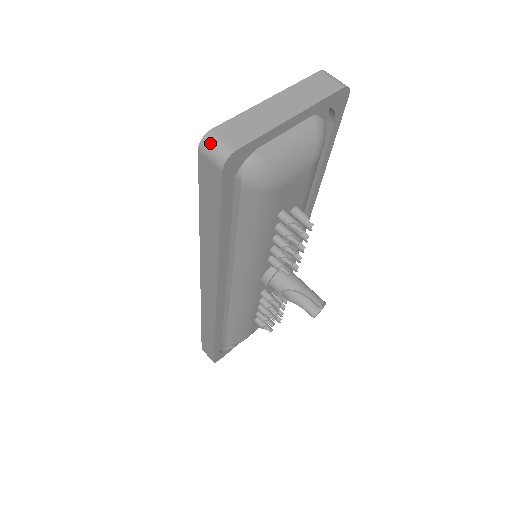
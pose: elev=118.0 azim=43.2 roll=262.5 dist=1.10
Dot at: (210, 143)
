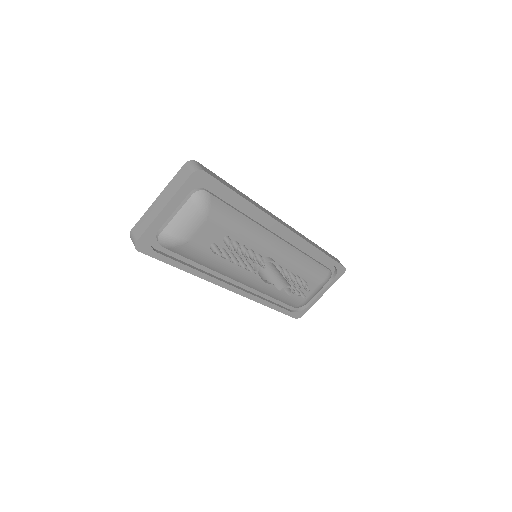
Dot at: (131, 238)
